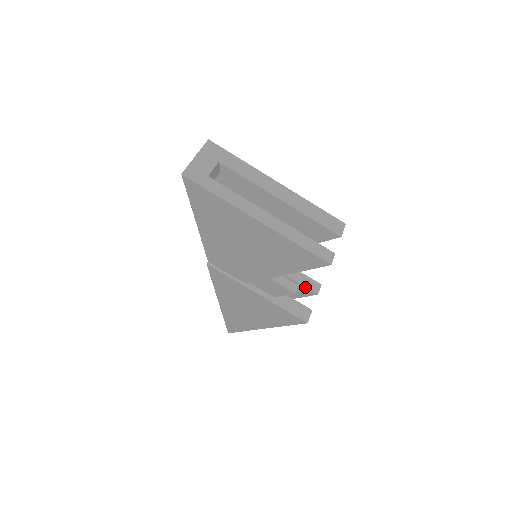
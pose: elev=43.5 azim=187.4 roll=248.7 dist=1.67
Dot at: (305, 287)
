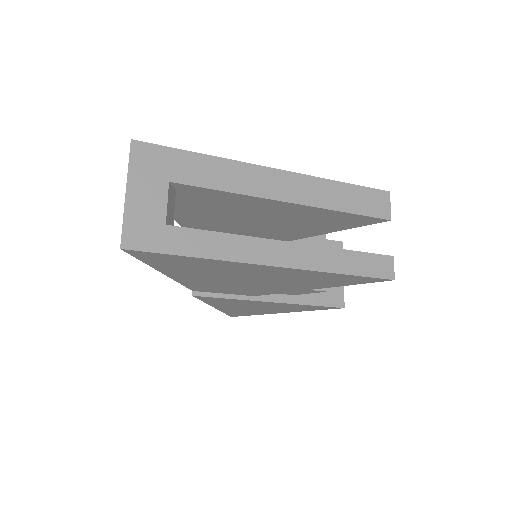
Dot at: occluded
